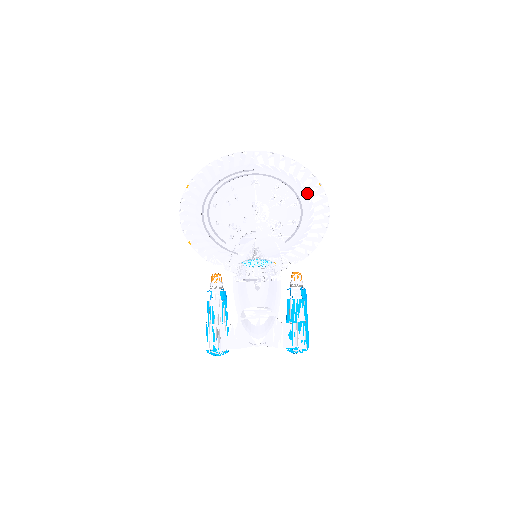
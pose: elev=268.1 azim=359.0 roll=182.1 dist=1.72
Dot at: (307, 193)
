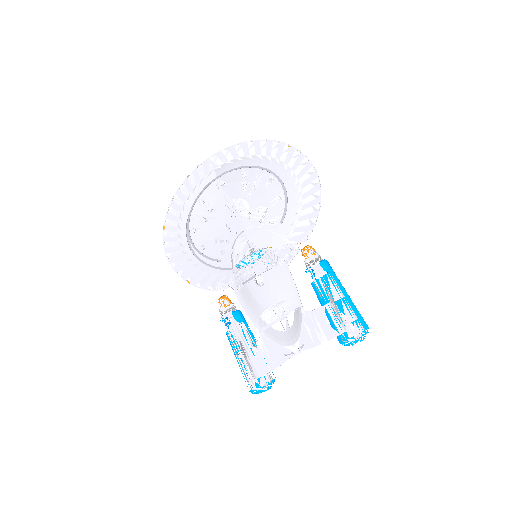
Dot at: (279, 162)
